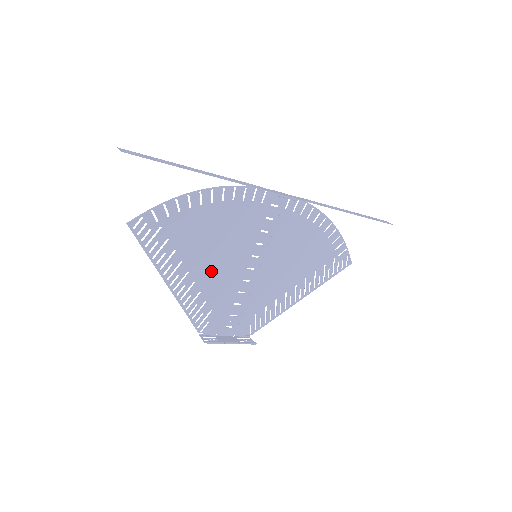
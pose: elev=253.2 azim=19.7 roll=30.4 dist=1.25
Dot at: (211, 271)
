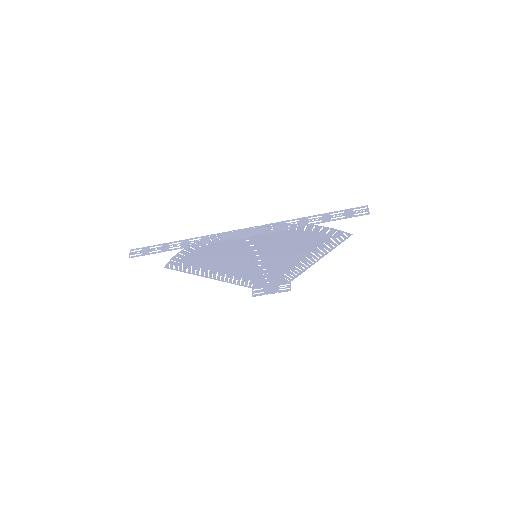
Dot at: (232, 268)
